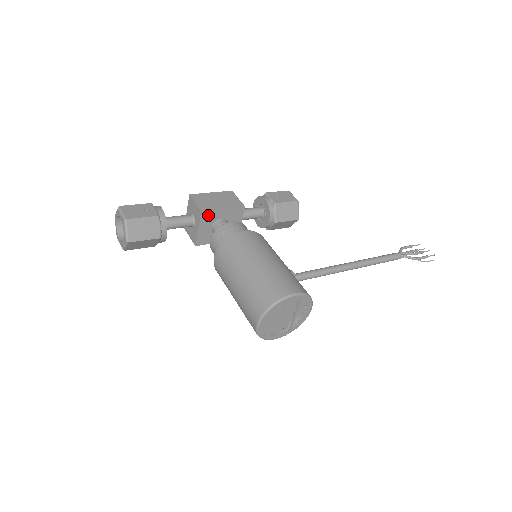
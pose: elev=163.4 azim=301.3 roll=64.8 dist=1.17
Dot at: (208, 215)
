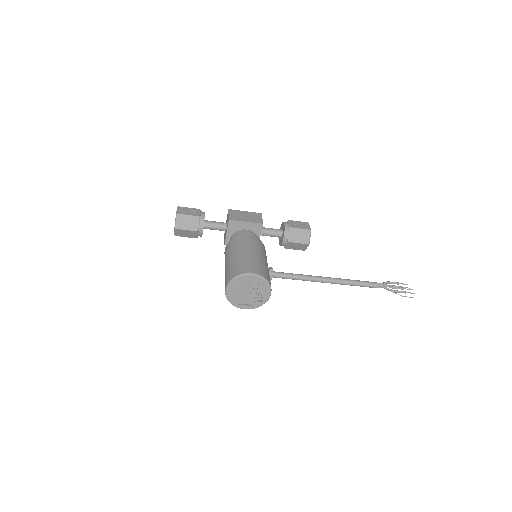
Dot at: (234, 223)
